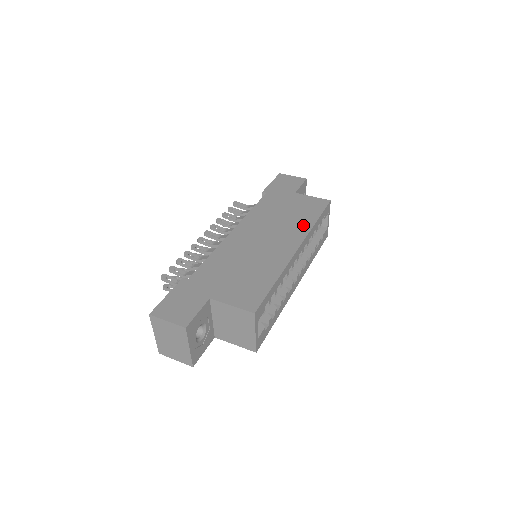
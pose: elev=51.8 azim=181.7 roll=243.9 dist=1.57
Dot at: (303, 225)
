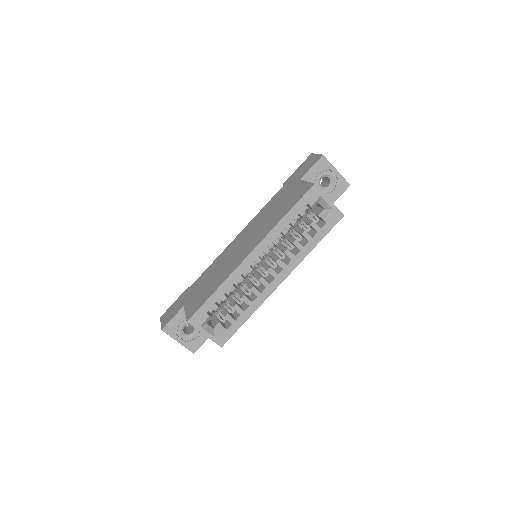
Dot at: (272, 224)
